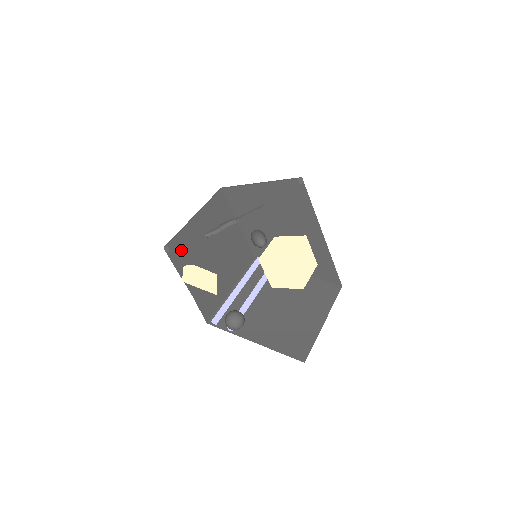
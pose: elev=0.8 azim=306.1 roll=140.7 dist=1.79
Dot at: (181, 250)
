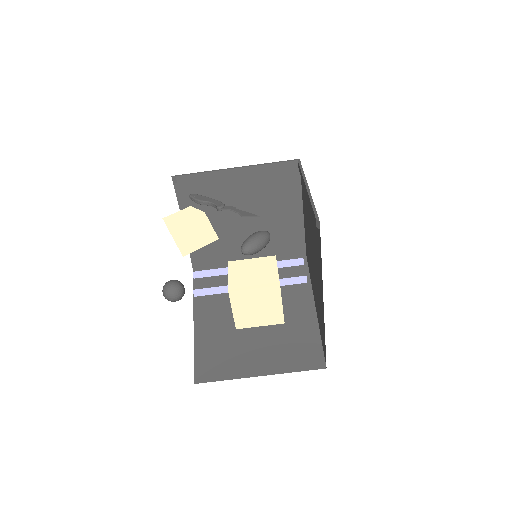
Dot at: (196, 190)
